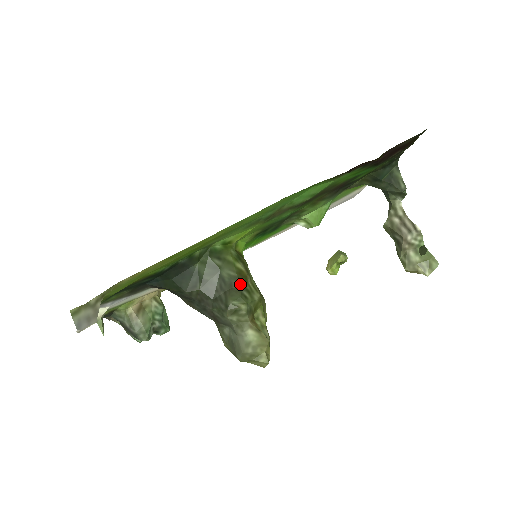
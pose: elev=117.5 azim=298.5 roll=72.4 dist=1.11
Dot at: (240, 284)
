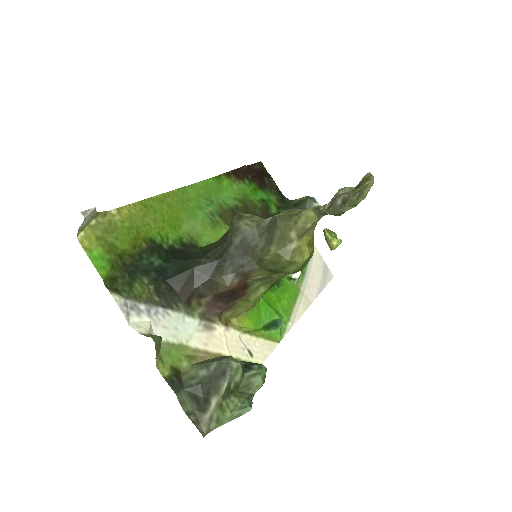
Dot at: occluded
